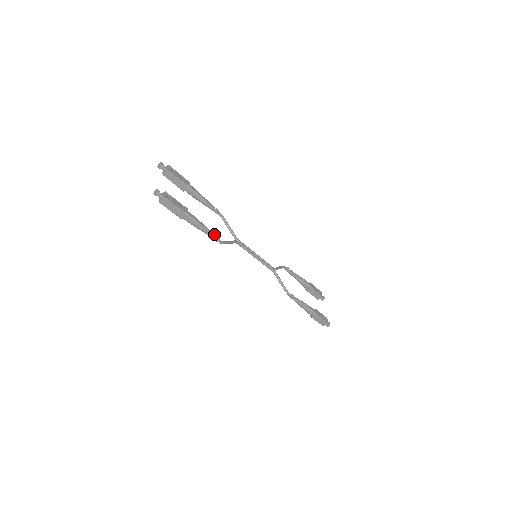
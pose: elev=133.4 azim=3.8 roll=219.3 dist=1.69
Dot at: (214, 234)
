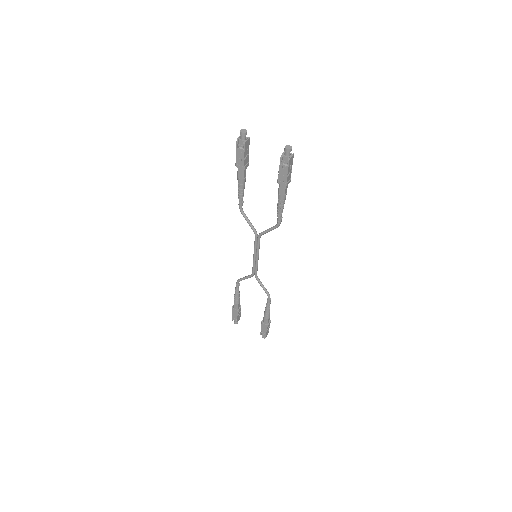
Dot at: (280, 213)
